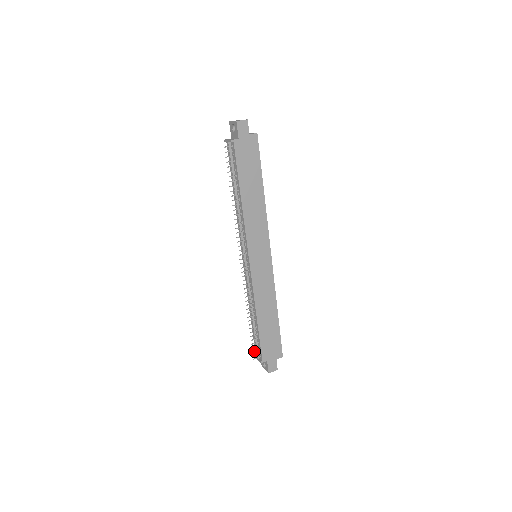
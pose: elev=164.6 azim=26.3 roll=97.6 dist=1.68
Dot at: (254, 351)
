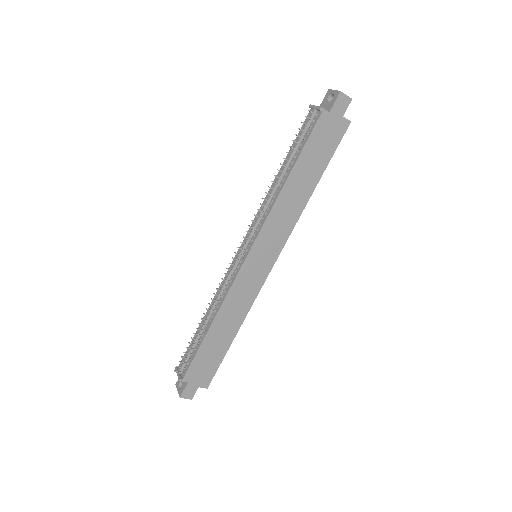
Dot at: (181, 362)
